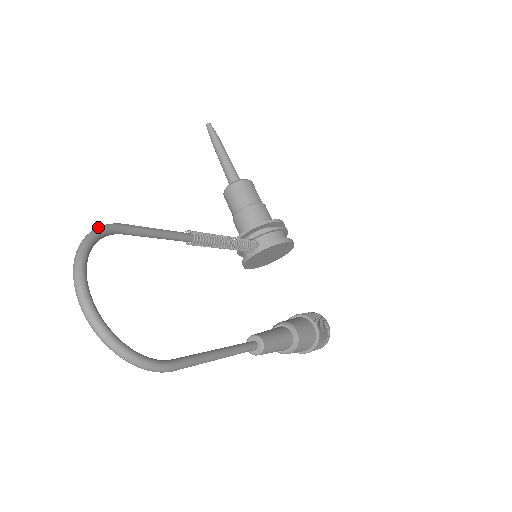
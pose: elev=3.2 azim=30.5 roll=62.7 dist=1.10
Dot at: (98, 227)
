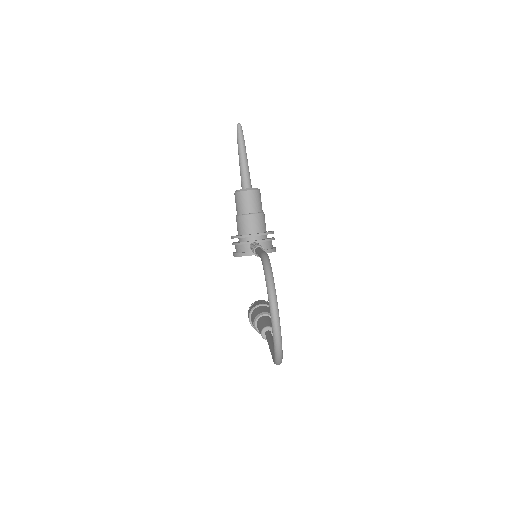
Dot at: (268, 260)
